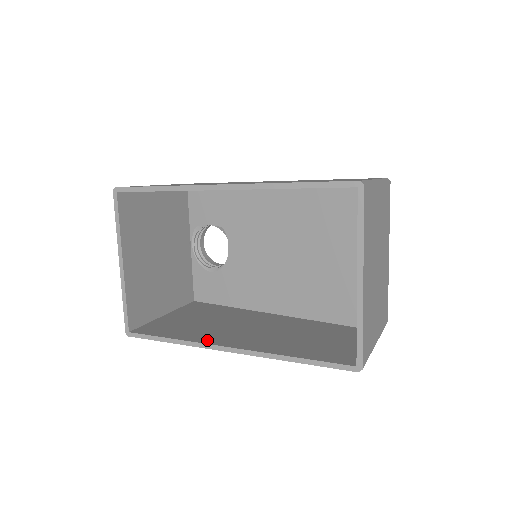
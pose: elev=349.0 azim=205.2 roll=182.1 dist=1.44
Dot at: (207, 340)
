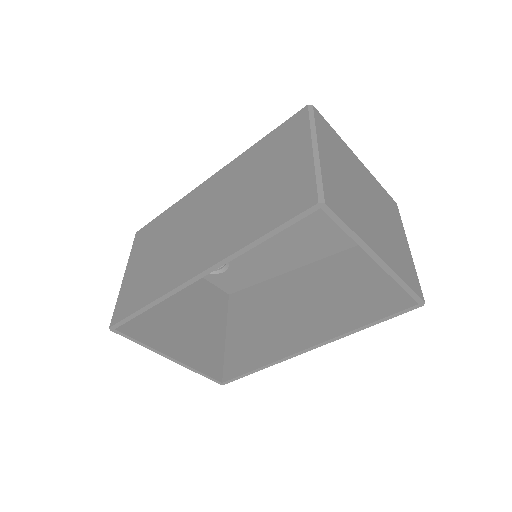
Dot at: (284, 351)
